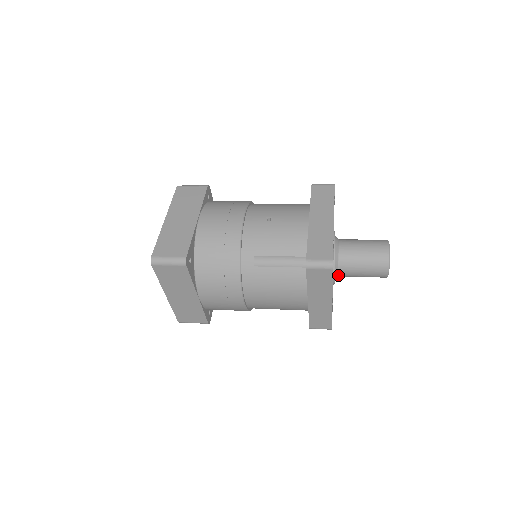
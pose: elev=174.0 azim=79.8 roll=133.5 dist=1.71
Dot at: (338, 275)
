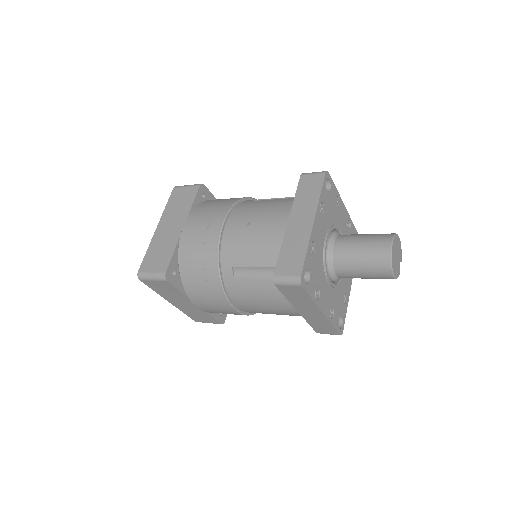
Dot at: (339, 277)
